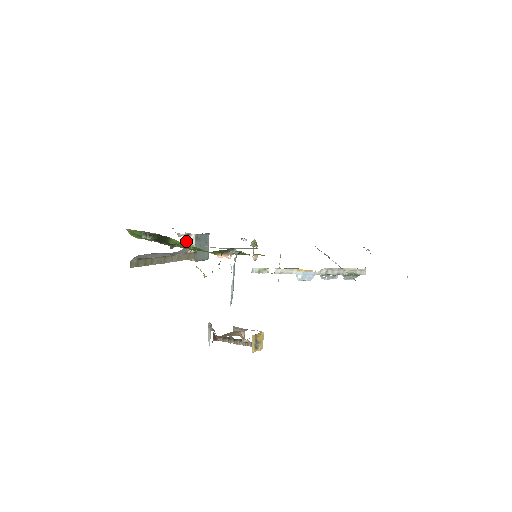
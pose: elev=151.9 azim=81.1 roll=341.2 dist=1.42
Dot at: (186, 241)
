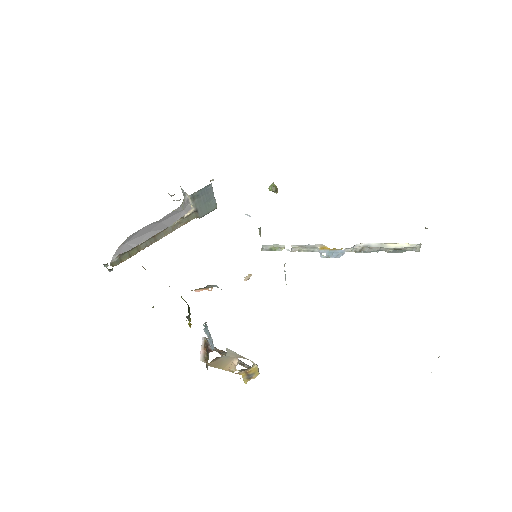
Dot at: (183, 195)
